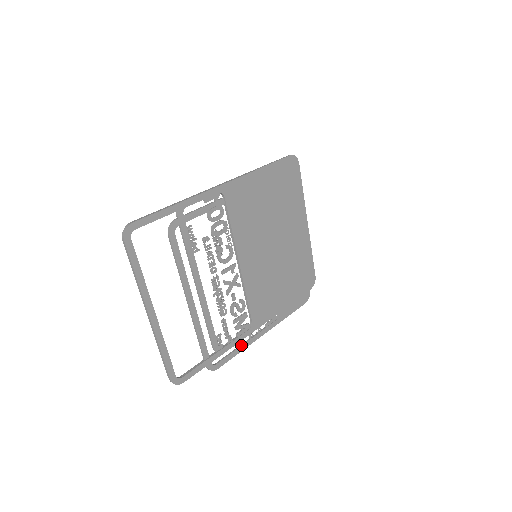
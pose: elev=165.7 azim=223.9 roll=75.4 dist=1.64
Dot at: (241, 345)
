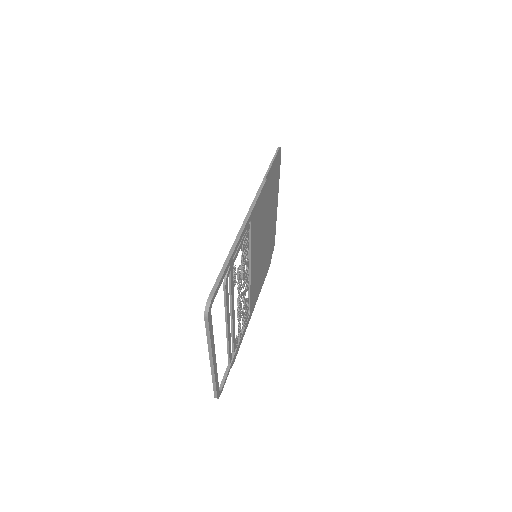
Dot at: occluded
